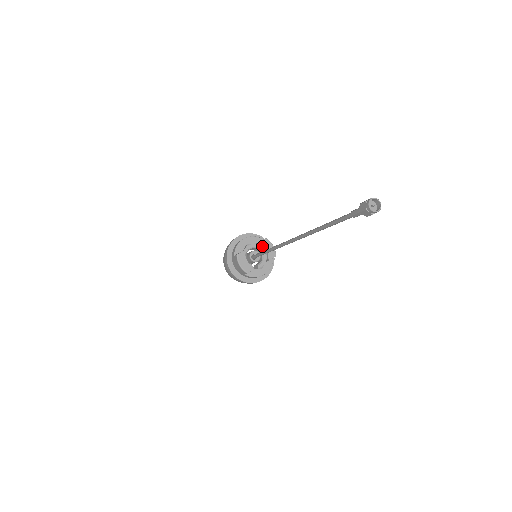
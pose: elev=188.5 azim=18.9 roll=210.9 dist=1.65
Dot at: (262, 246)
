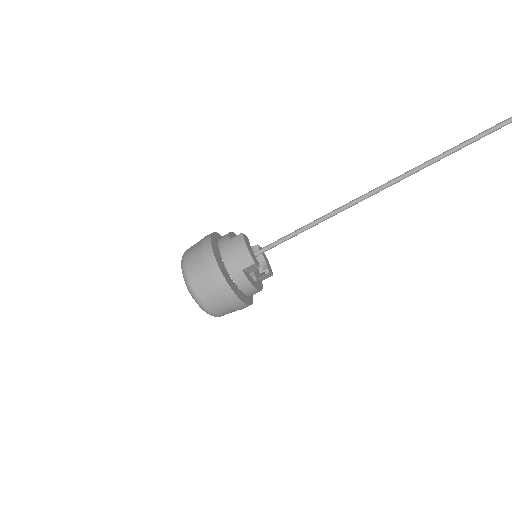
Dot at: occluded
